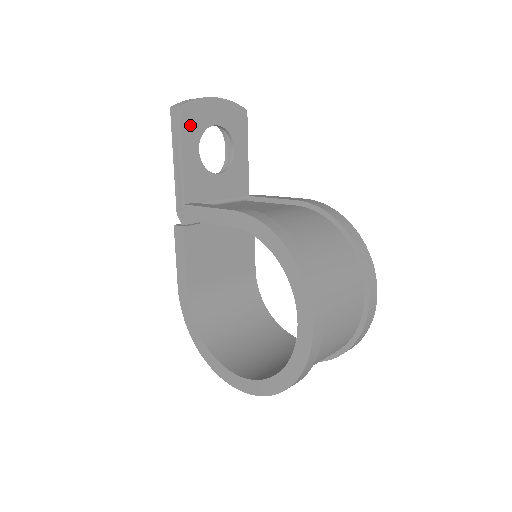
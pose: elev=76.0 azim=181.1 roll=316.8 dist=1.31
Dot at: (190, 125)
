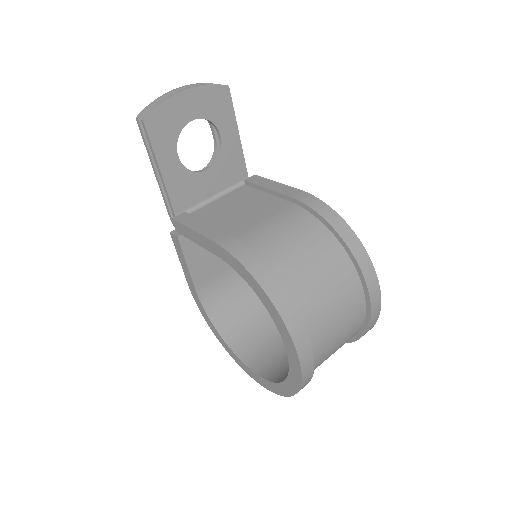
Dot at: (161, 134)
